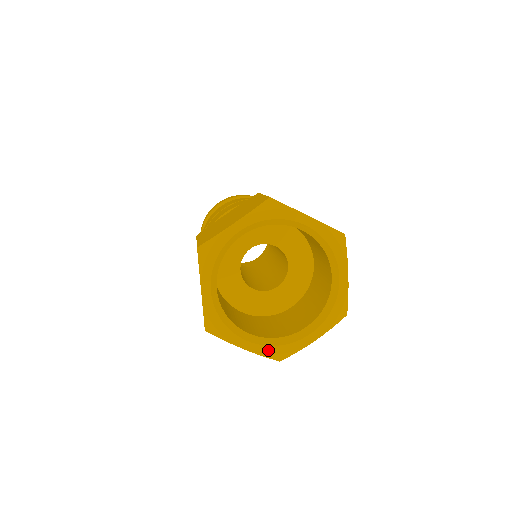
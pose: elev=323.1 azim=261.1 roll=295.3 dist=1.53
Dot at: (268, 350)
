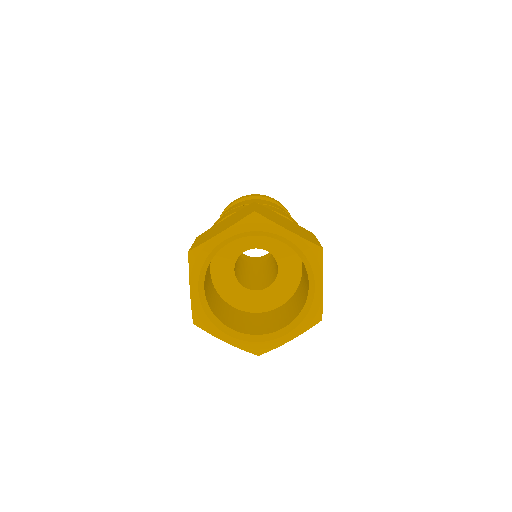
Dot at: (247, 345)
